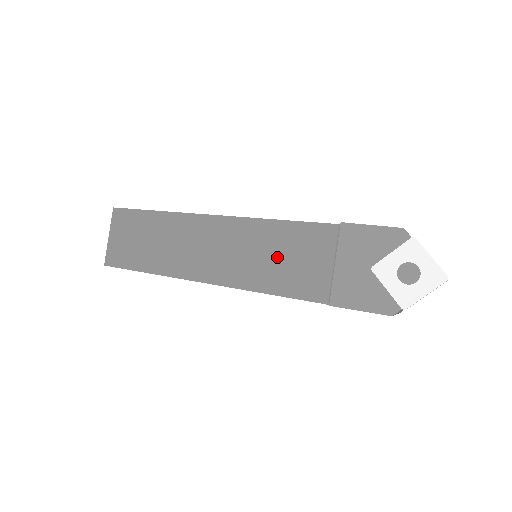
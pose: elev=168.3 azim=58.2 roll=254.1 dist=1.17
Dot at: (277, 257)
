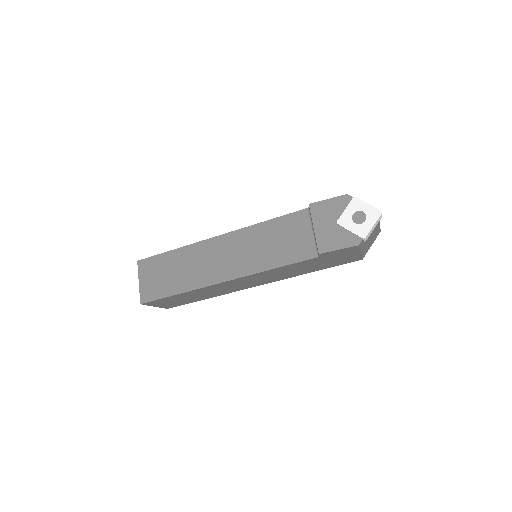
Dot at: (274, 243)
